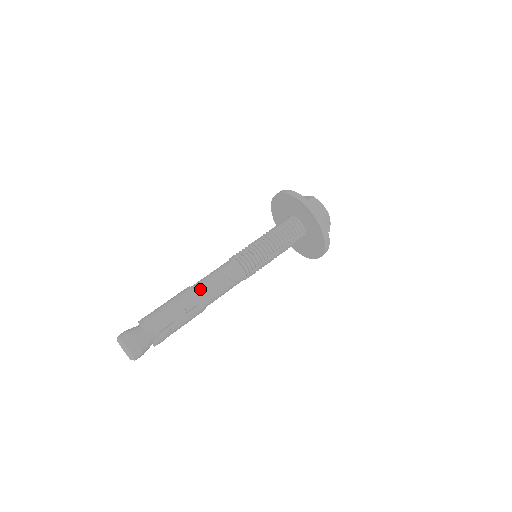
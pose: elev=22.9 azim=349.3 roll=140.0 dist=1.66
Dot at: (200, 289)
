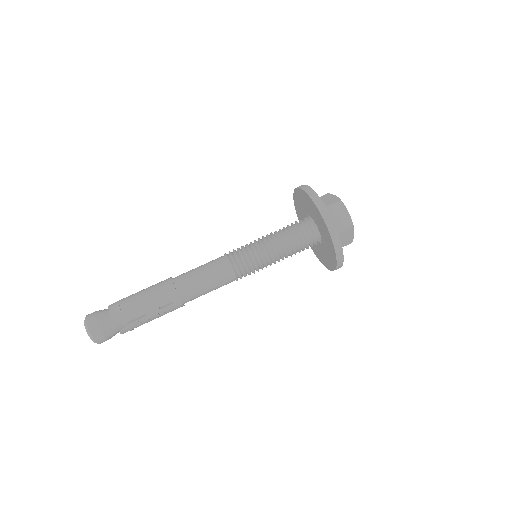
Dot at: (181, 285)
